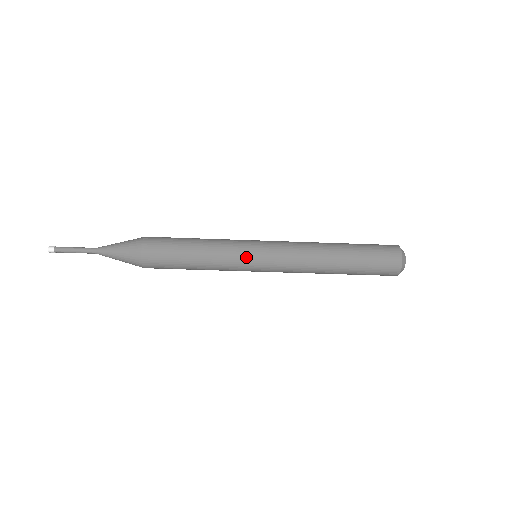
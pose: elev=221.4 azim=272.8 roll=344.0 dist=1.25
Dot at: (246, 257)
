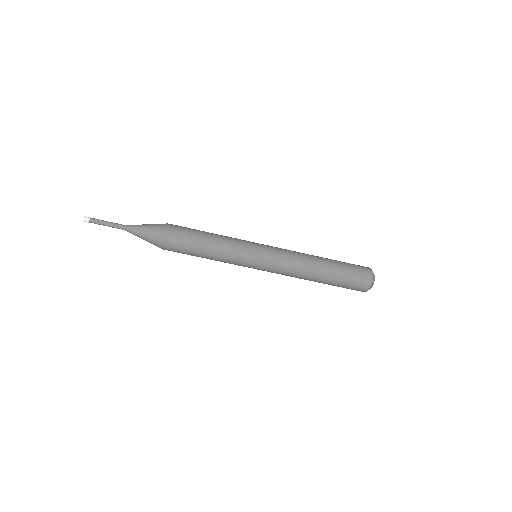
Dot at: (248, 258)
